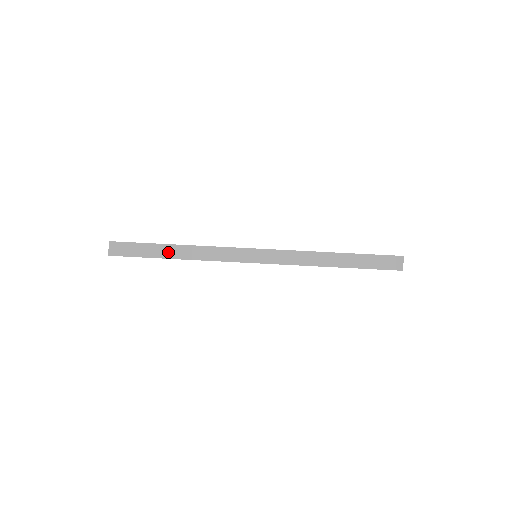
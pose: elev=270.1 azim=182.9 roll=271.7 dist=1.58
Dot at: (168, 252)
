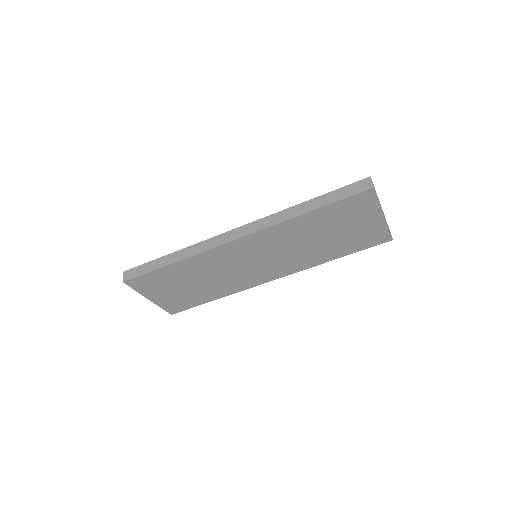
Dot at: (167, 260)
